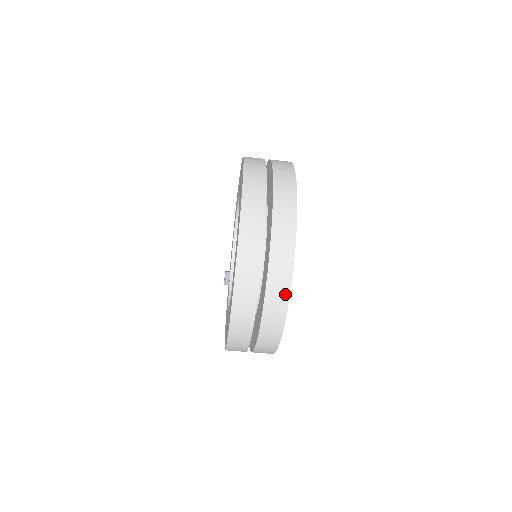
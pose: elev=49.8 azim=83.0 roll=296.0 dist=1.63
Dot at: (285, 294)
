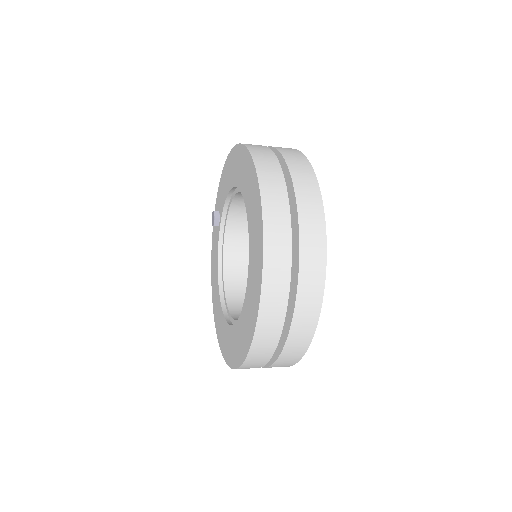
Dot at: occluded
